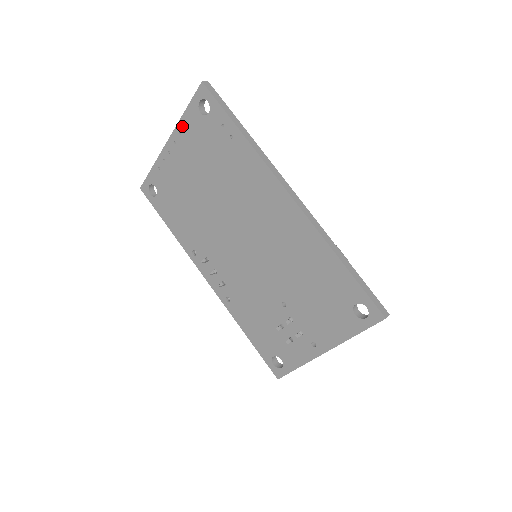
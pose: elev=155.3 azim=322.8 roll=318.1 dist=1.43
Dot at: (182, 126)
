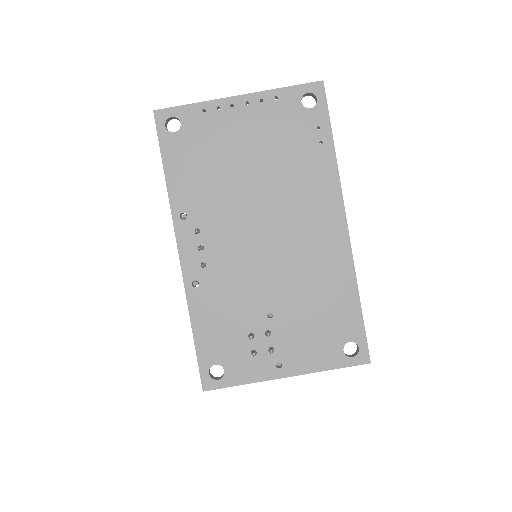
Dot at: (270, 96)
